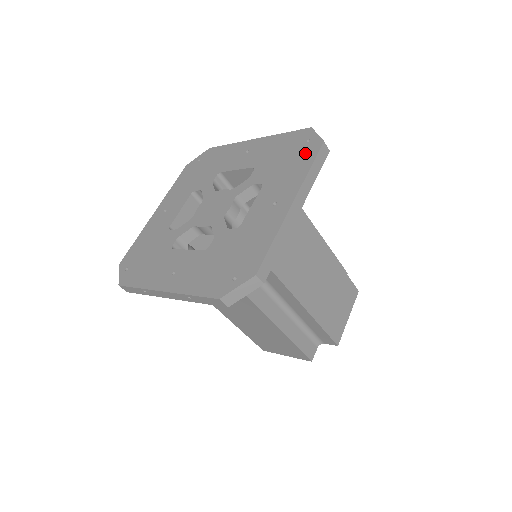
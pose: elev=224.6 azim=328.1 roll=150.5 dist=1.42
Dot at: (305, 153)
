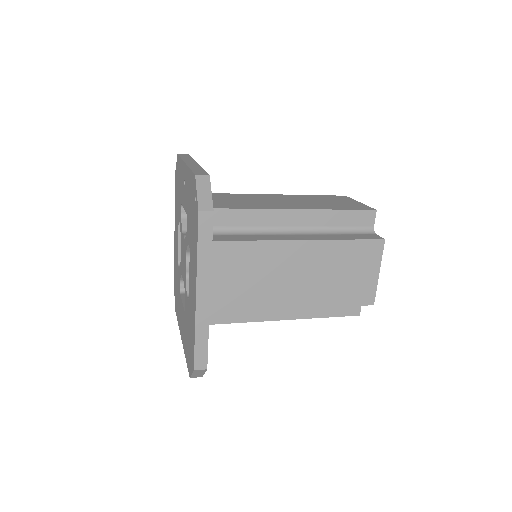
Dot at: (195, 222)
